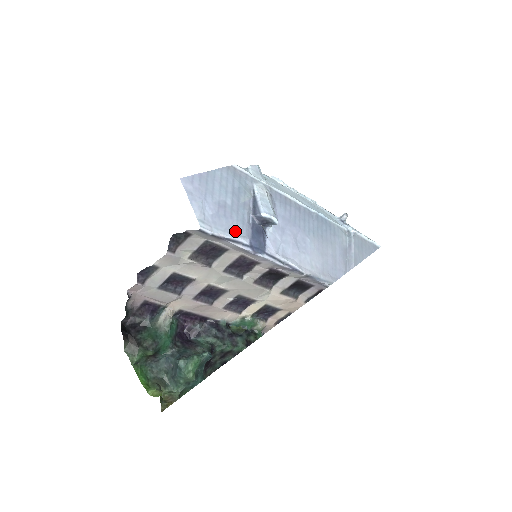
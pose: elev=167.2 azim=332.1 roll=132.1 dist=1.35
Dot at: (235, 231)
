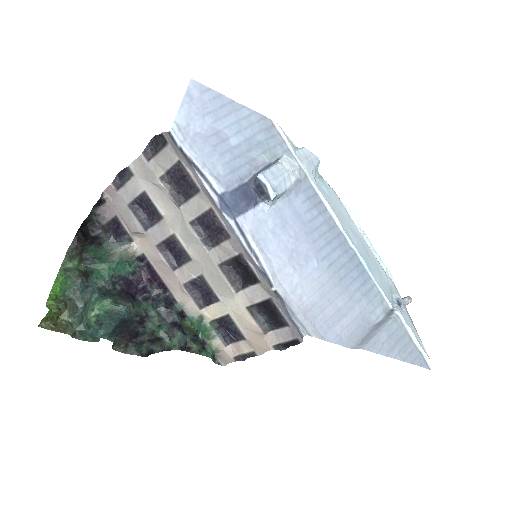
Dot at: (214, 169)
